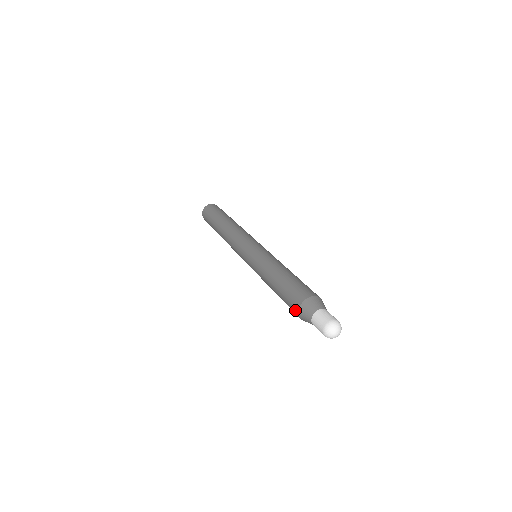
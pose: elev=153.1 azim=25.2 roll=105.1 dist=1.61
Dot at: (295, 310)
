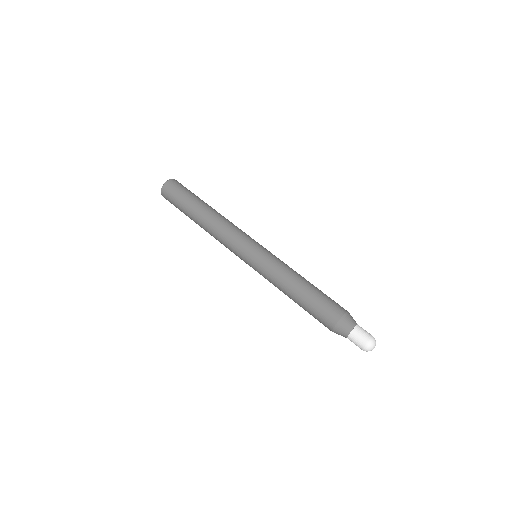
Dot at: occluded
